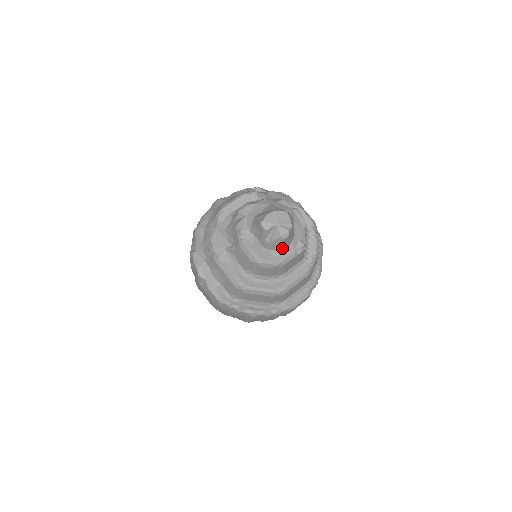
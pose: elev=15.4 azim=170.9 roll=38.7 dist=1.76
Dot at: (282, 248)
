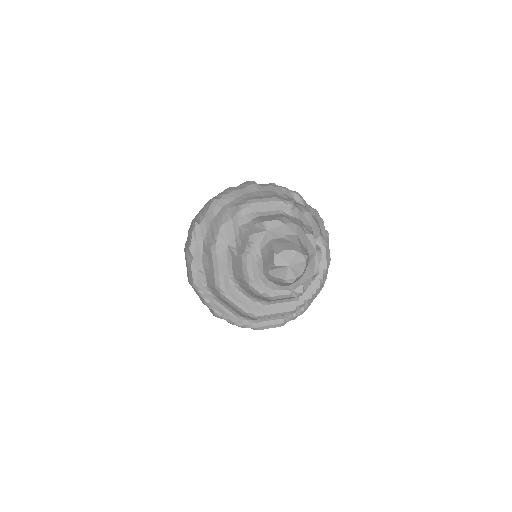
Dot at: (280, 285)
